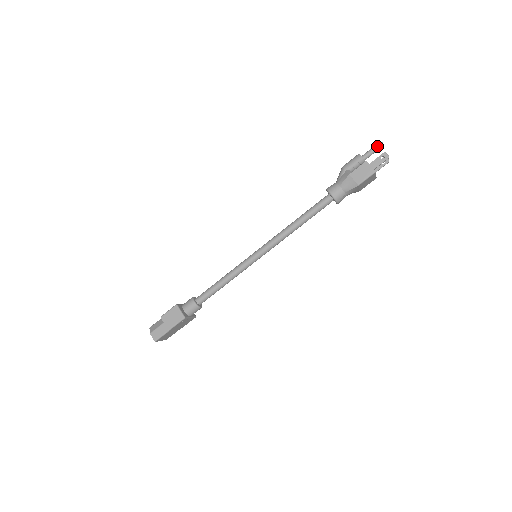
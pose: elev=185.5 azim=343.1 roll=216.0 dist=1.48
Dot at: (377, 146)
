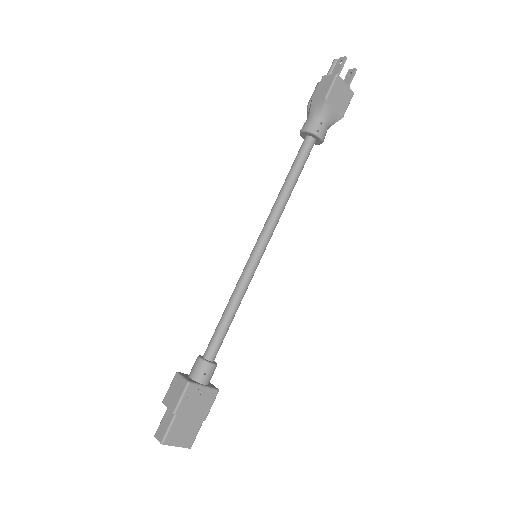
Dot at: (332, 65)
